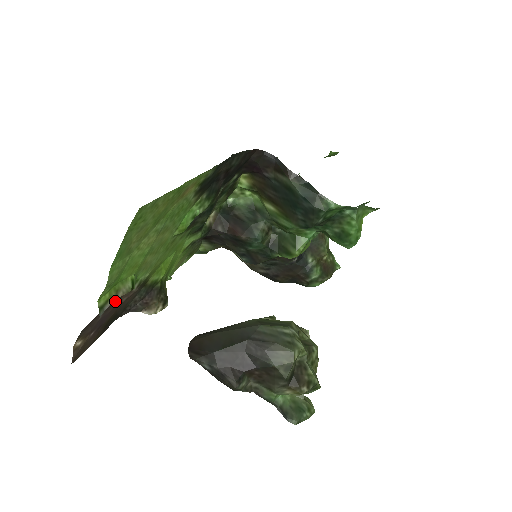
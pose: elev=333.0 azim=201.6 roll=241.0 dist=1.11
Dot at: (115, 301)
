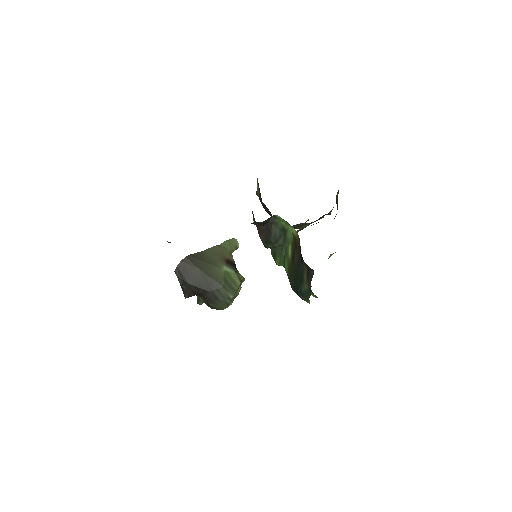
Dot at: occluded
